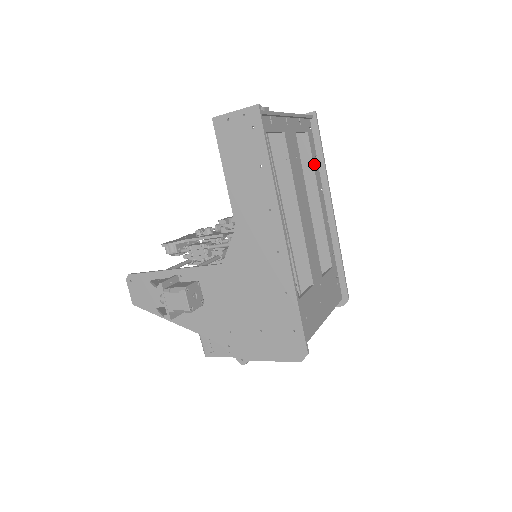
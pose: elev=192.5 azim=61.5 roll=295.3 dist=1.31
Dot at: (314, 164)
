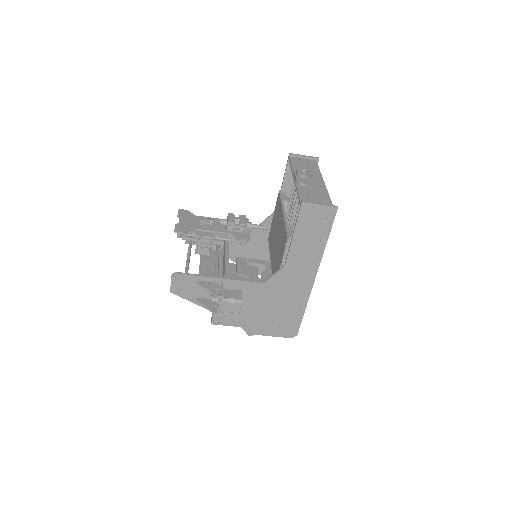
Dot at: occluded
